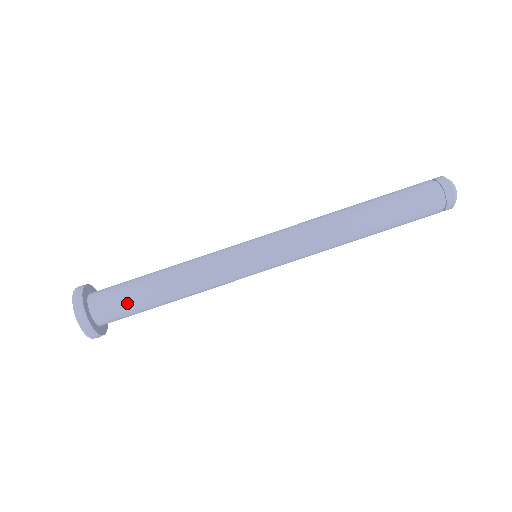
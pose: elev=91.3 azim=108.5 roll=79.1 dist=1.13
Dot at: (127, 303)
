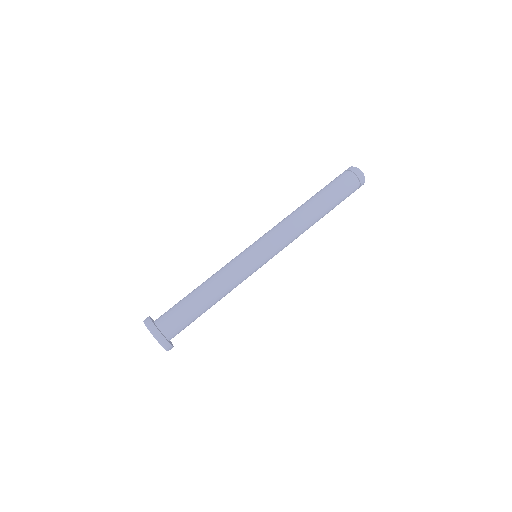
Dot at: (188, 321)
